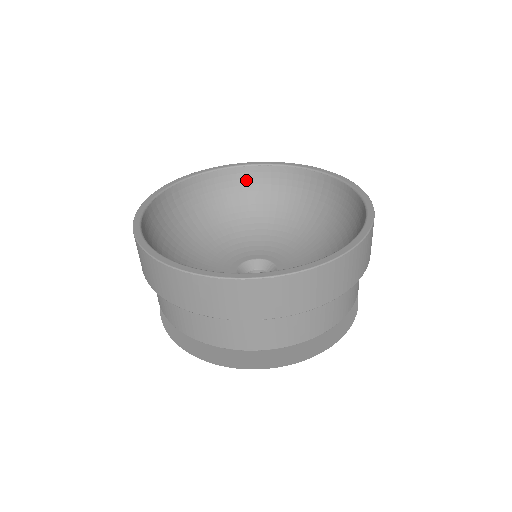
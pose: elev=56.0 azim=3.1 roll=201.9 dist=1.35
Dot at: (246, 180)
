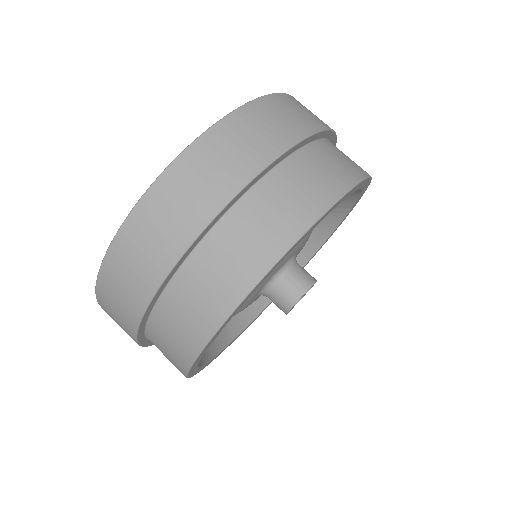
Dot at: occluded
